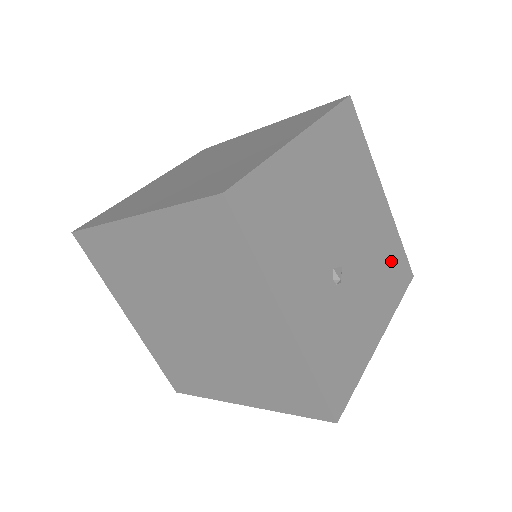
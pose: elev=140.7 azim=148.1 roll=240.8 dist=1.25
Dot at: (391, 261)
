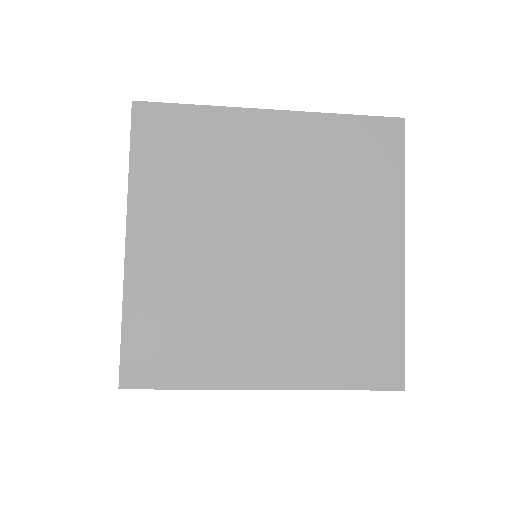
Dot at: occluded
